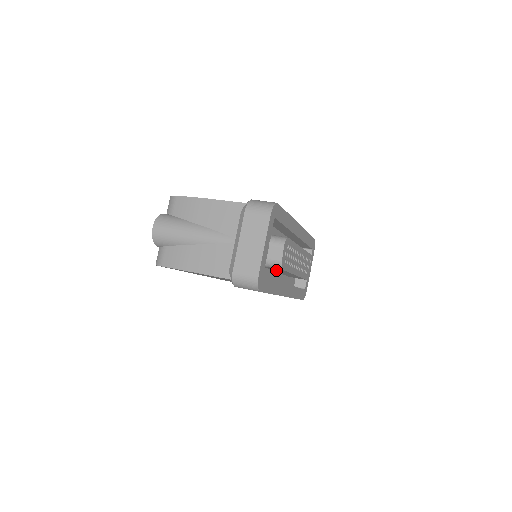
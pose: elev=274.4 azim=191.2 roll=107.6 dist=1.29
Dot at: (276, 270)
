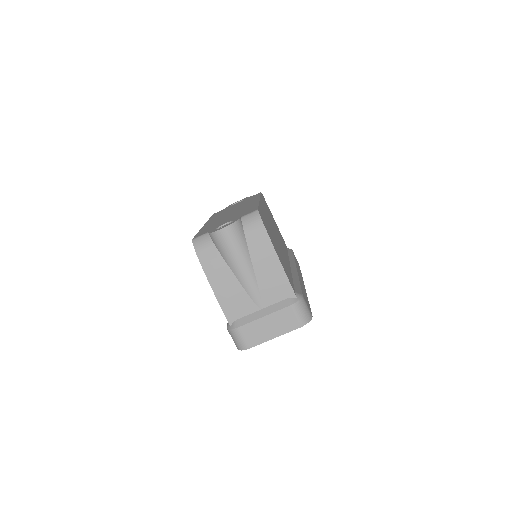
Dot at: occluded
